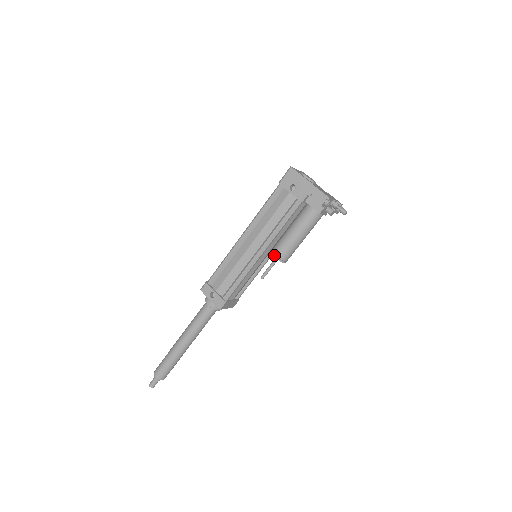
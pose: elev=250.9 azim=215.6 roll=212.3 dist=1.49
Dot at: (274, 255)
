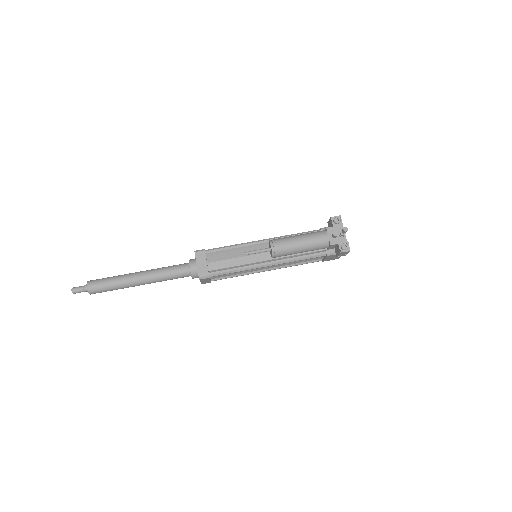
Dot at: occluded
